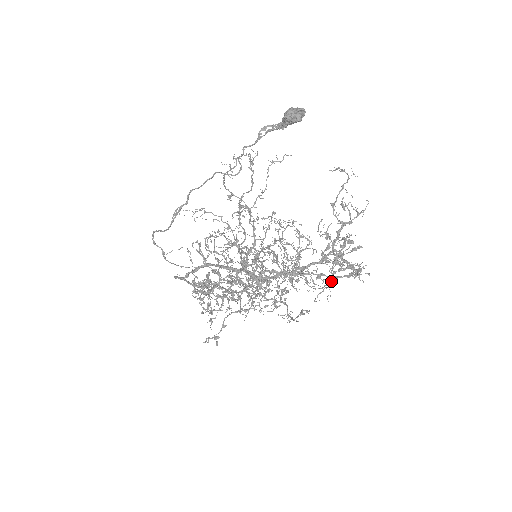
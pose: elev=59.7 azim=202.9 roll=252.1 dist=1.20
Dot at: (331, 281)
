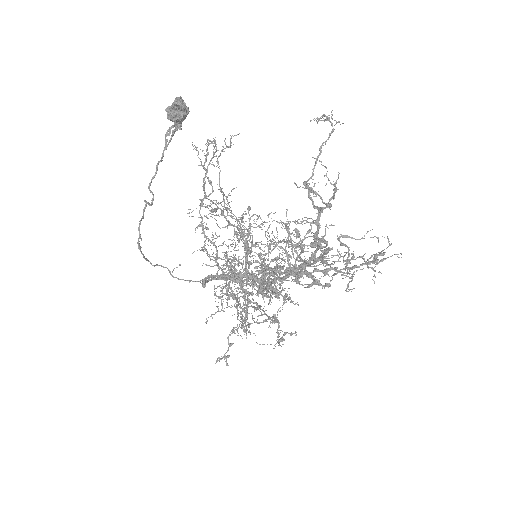
Dot at: (347, 273)
